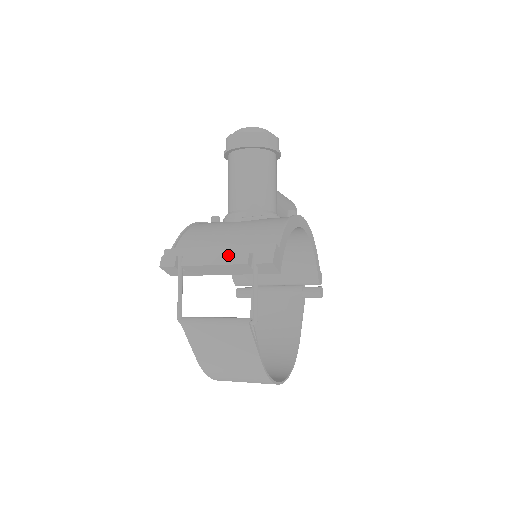
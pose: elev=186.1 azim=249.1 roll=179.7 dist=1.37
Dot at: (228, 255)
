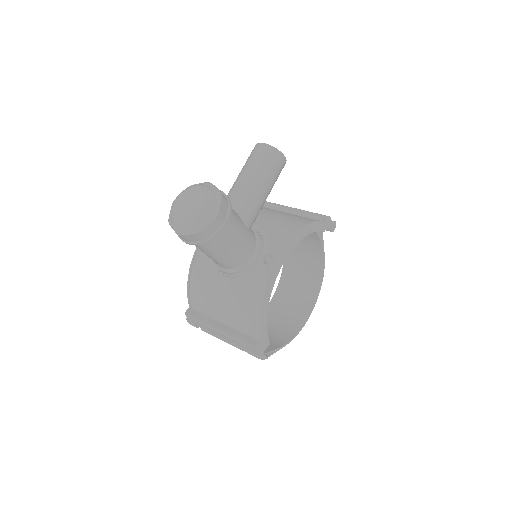
Dot at: (228, 340)
